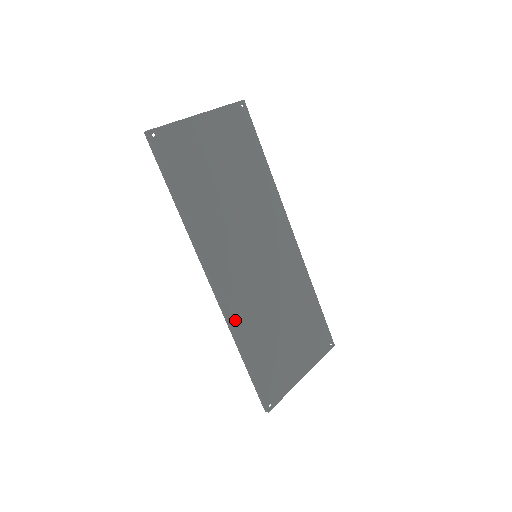
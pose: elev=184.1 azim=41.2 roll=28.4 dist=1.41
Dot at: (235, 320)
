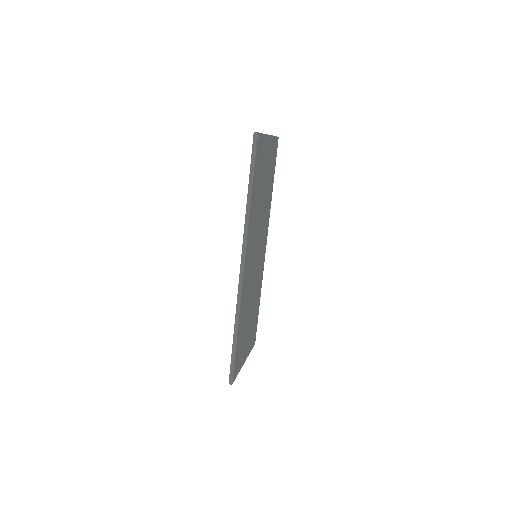
Dot at: (242, 302)
